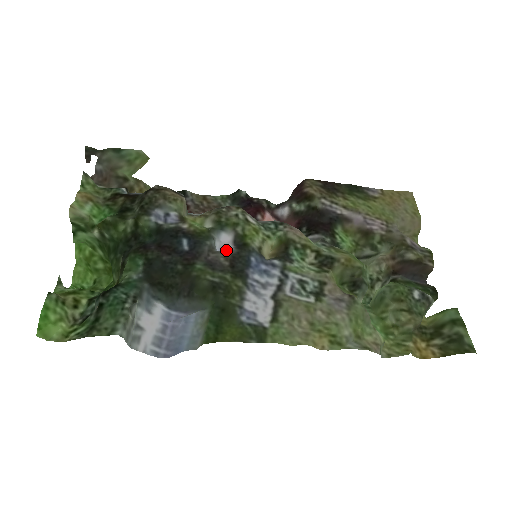
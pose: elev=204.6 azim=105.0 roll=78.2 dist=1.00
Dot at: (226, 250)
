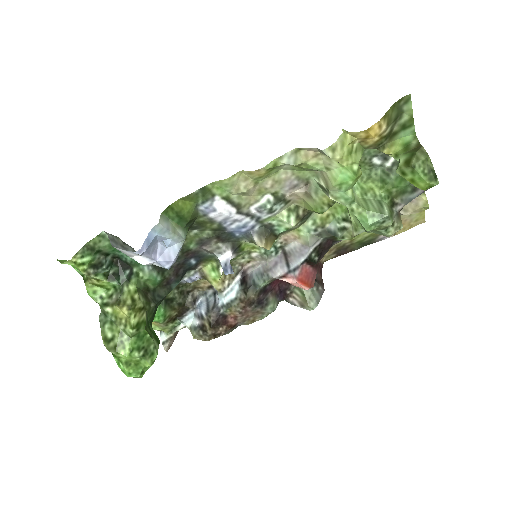
Dot at: (225, 254)
